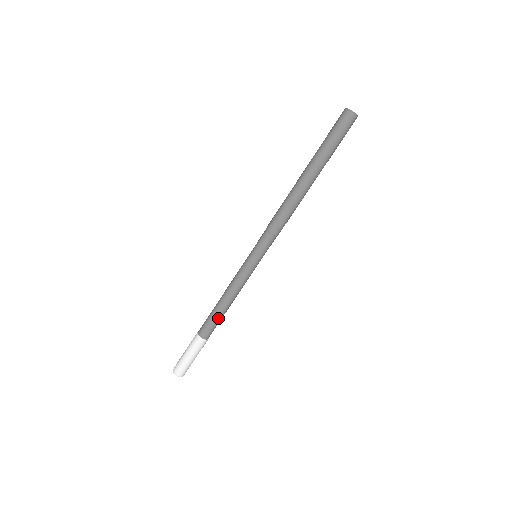
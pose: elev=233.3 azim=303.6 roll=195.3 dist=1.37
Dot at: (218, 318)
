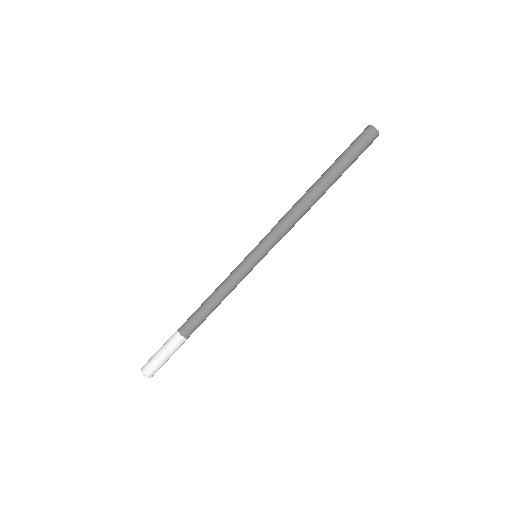
Dot at: occluded
